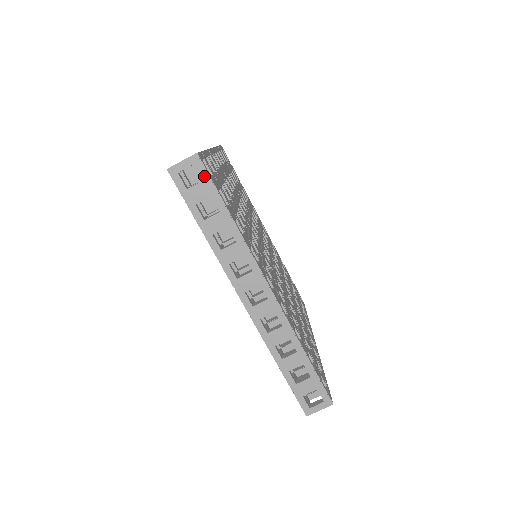
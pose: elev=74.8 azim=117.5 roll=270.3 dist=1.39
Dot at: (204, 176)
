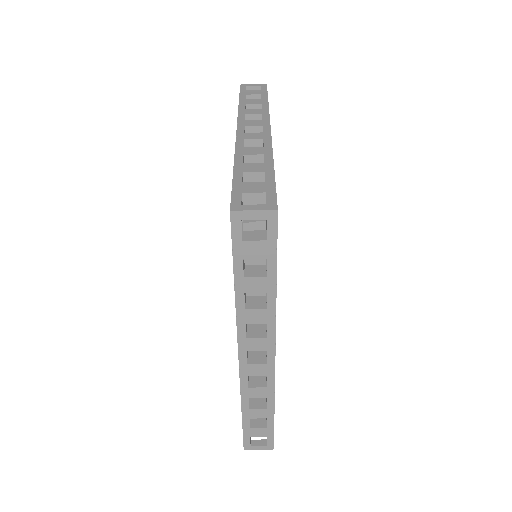
Dot at: (271, 236)
